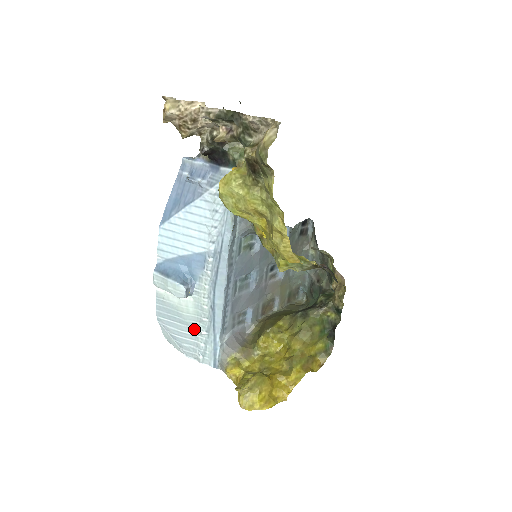
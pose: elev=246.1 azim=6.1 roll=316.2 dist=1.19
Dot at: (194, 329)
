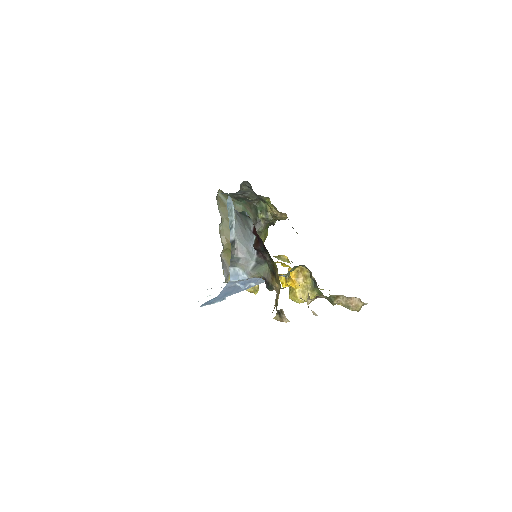
Dot at: occluded
